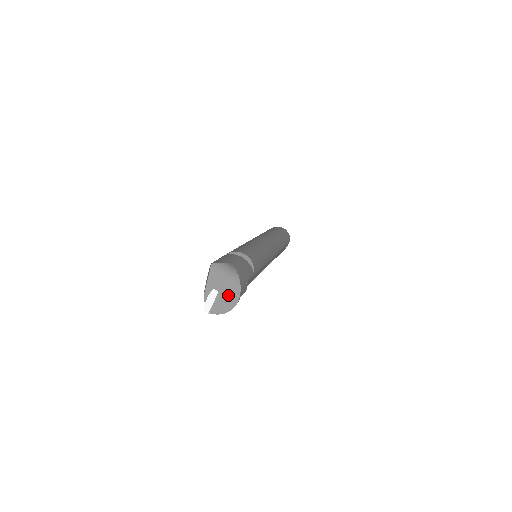
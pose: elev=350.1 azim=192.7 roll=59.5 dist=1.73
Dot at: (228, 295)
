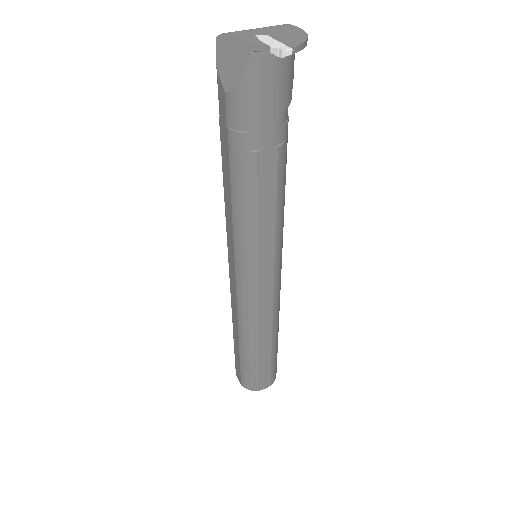
Dot at: (280, 30)
